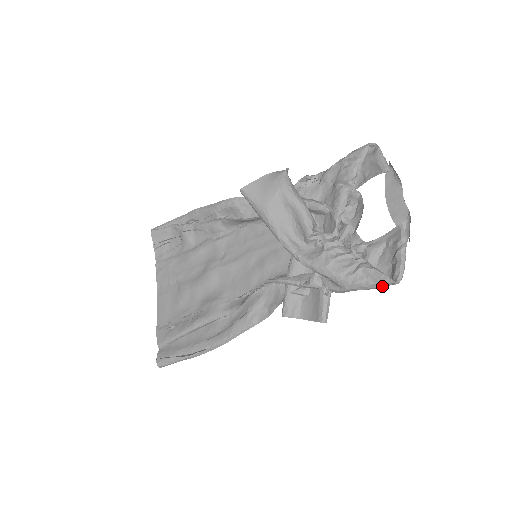
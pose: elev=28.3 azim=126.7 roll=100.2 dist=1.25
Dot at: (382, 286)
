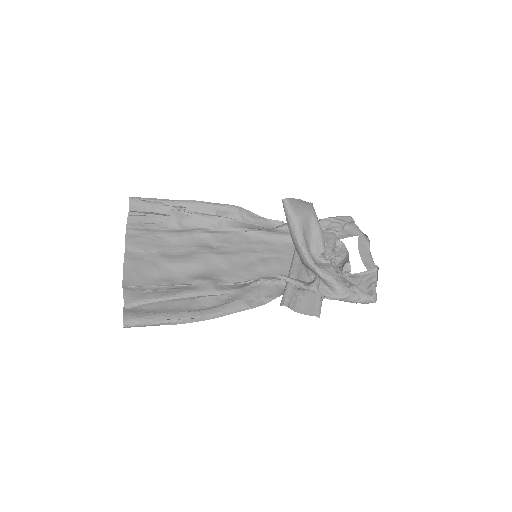
Dot at: (364, 302)
